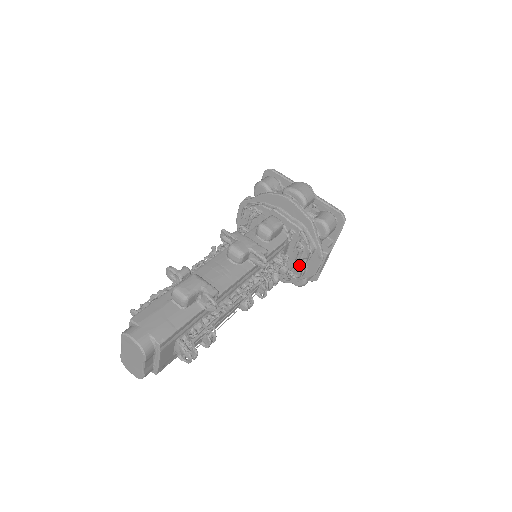
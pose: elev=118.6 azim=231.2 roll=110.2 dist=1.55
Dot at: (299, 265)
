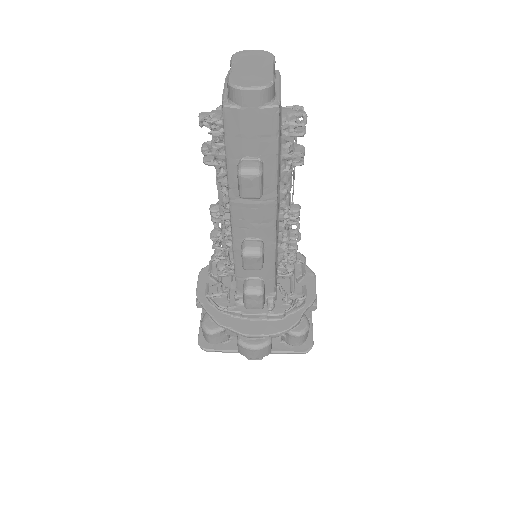
Dot at: (296, 286)
